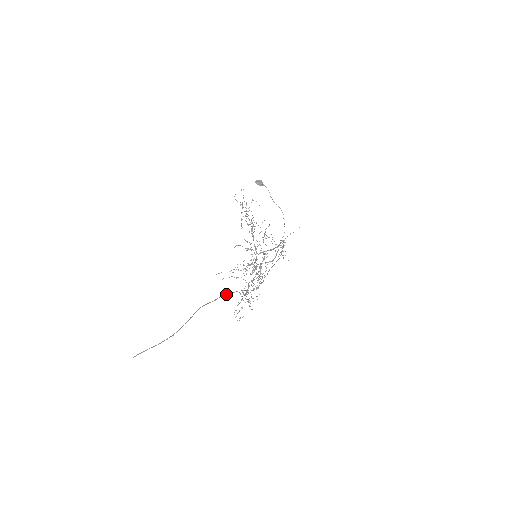
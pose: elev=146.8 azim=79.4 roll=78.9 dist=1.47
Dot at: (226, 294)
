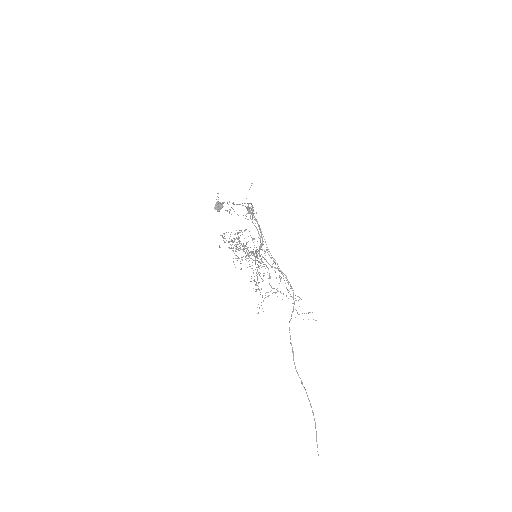
Dot at: (289, 329)
